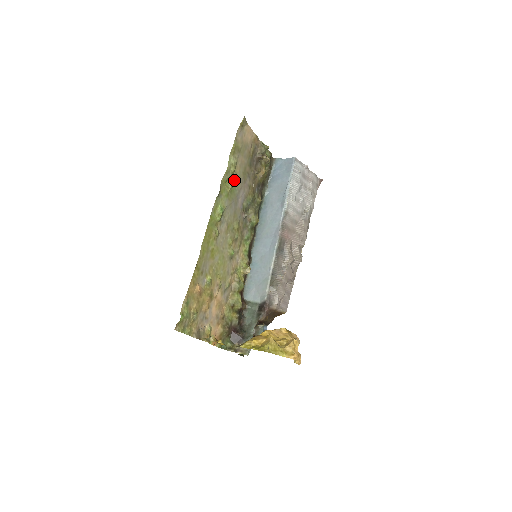
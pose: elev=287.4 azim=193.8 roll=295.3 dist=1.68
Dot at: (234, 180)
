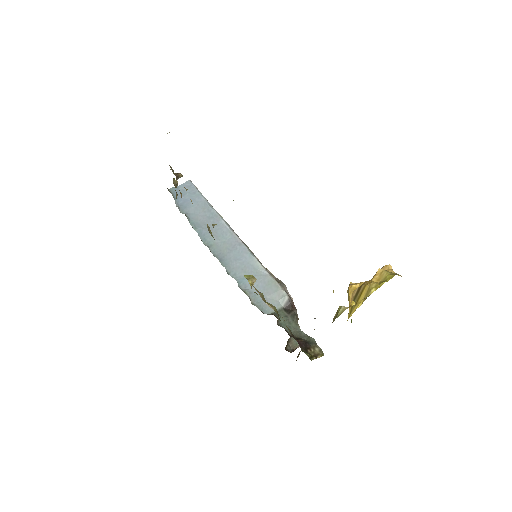
Dot at: occluded
